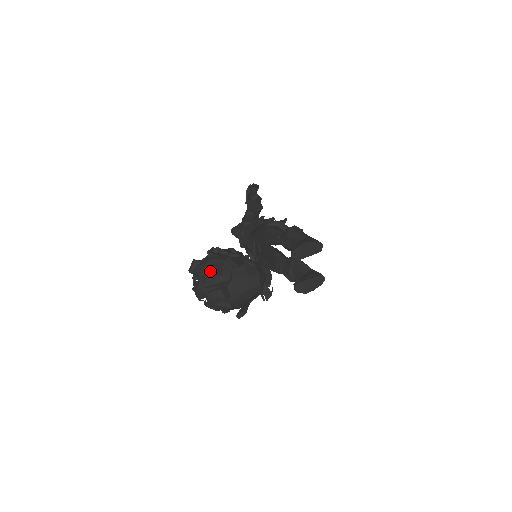
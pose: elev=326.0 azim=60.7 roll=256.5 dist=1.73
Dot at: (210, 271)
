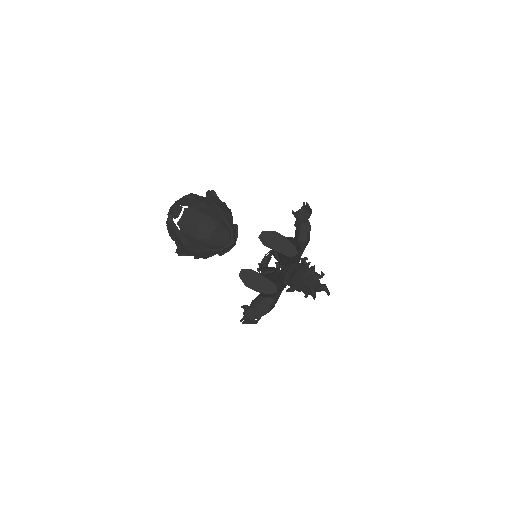
Dot at: (190, 195)
